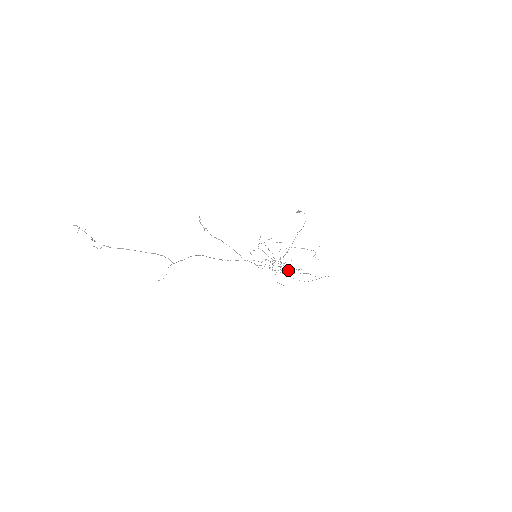
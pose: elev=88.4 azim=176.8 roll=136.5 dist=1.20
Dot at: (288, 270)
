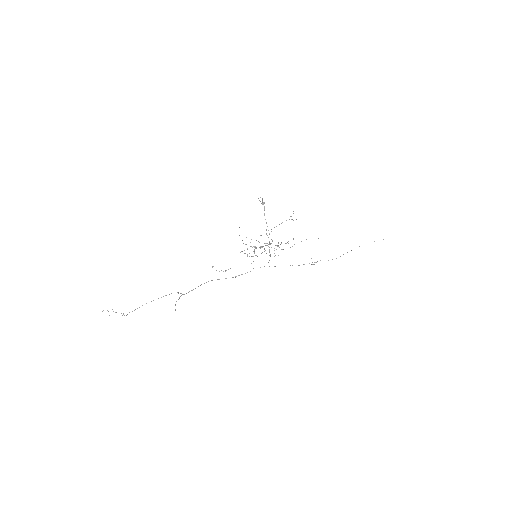
Dot at: (311, 258)
